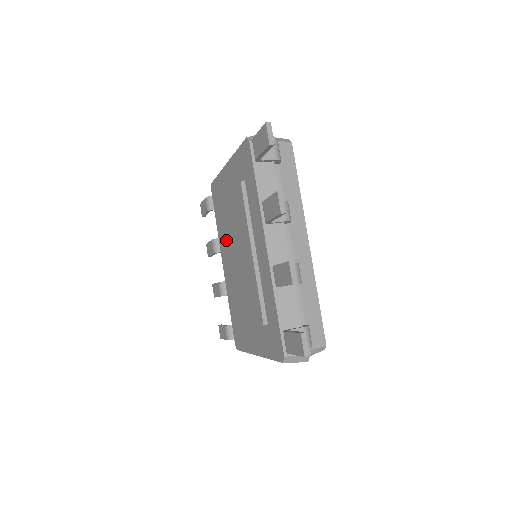
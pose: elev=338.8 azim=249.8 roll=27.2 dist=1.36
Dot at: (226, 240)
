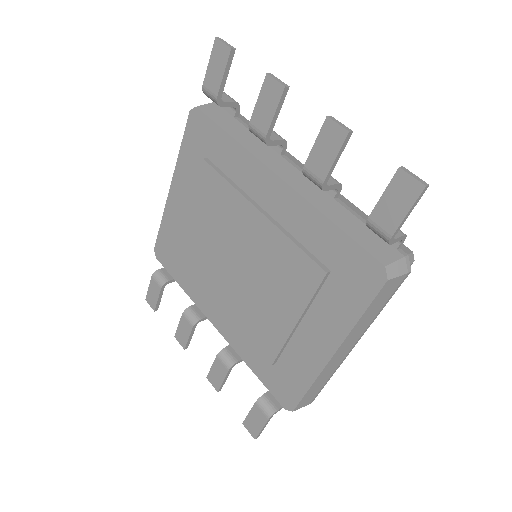
Dot at: (208, 270)
